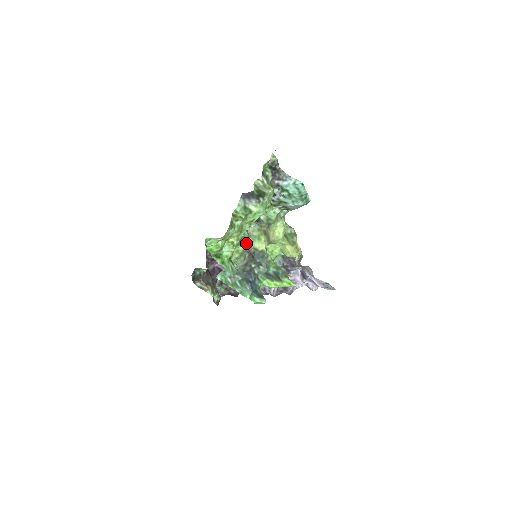
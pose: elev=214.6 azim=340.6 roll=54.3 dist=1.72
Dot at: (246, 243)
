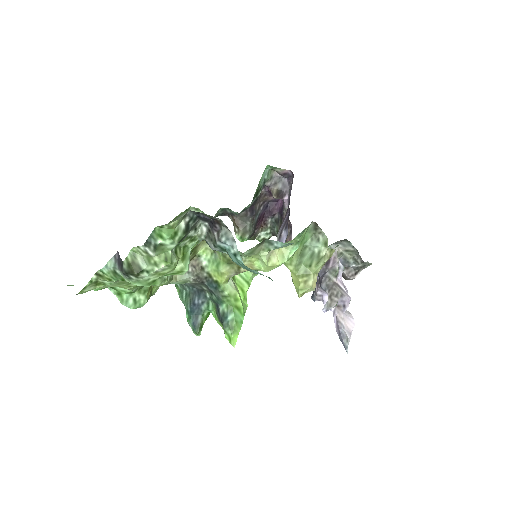
Dot at: (201, 261)
